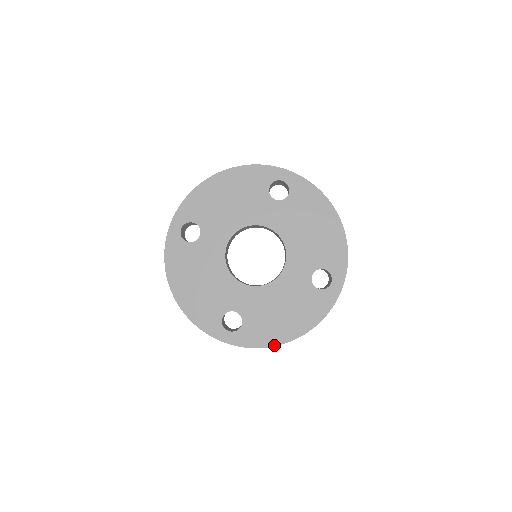
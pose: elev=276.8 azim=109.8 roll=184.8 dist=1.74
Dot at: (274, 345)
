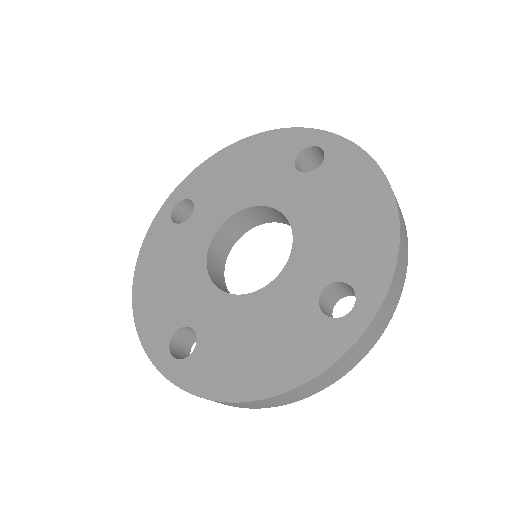
Dot at: (225, 399)
